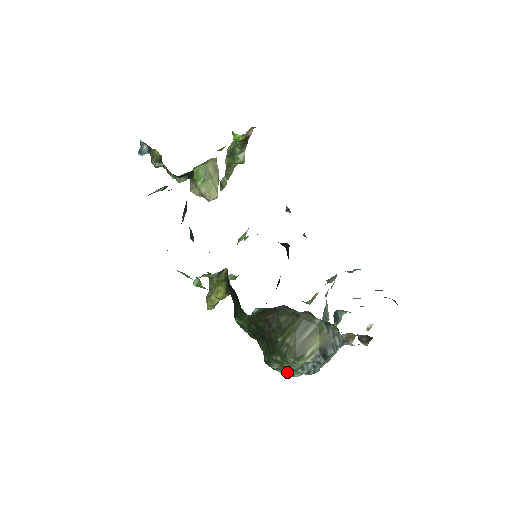
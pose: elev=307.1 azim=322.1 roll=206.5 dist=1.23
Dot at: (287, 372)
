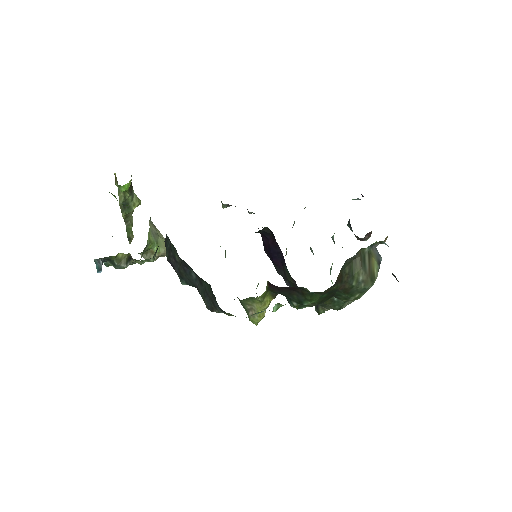
Dot at: (352, 301)
